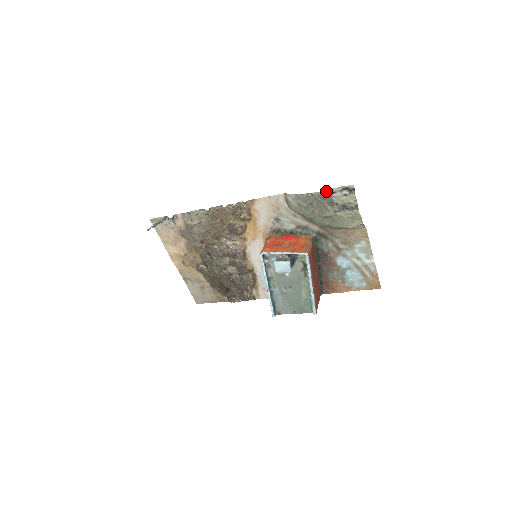
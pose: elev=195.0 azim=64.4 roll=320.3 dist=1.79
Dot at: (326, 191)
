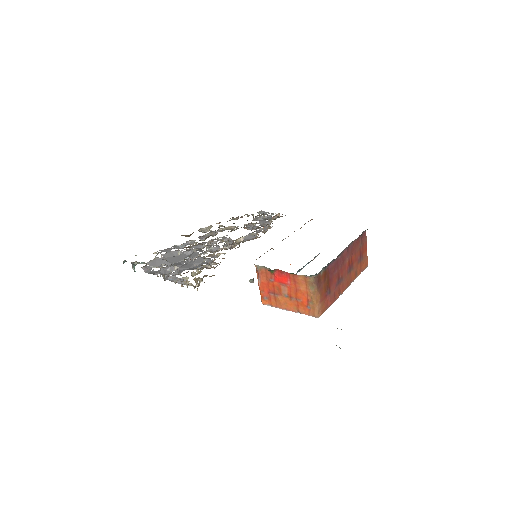
Dot at: occluded
